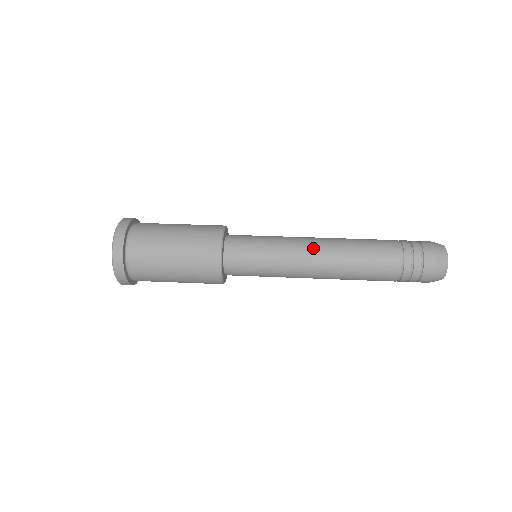
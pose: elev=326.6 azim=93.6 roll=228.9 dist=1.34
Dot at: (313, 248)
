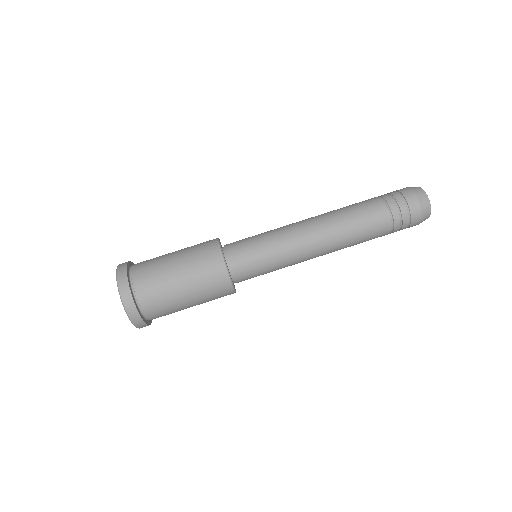
Dot at: (308, 231)
